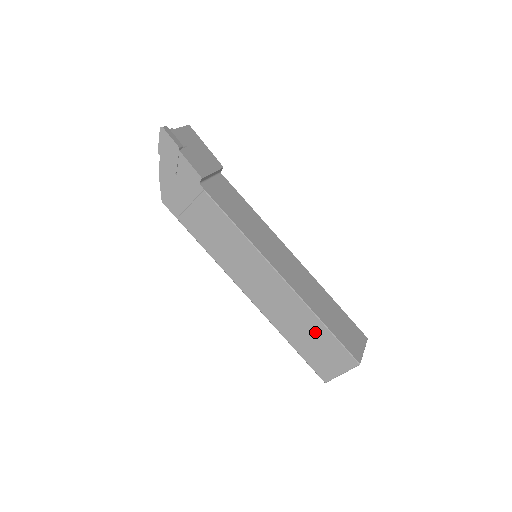
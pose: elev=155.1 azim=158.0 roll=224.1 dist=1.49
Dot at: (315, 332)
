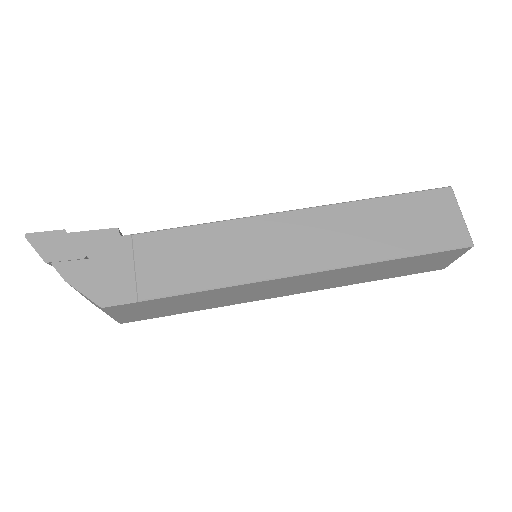
Dot at: (388, 214)
